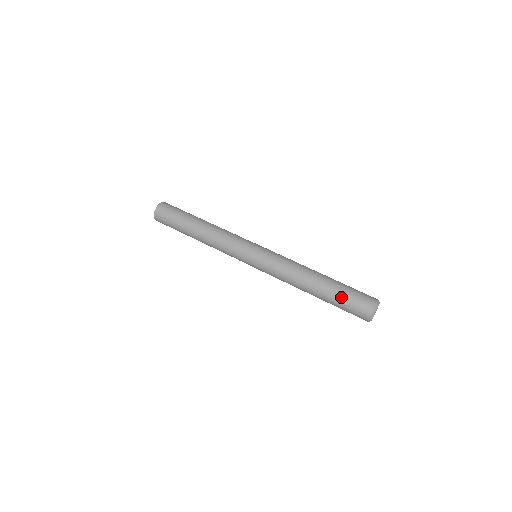
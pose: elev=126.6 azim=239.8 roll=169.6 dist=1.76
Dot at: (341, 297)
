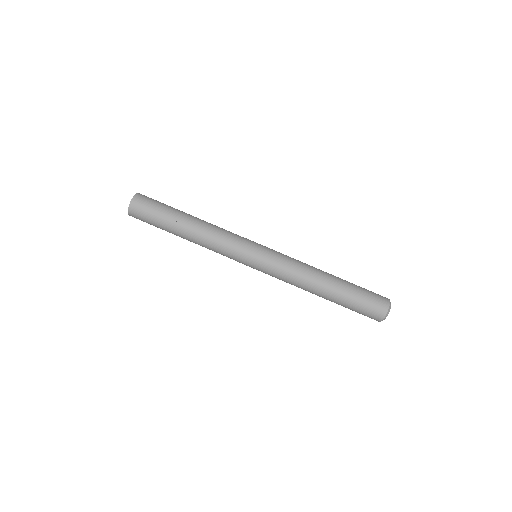
Dot at: (350, 307)
